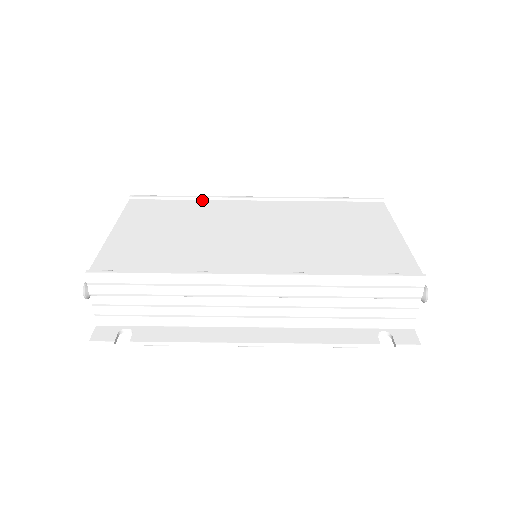
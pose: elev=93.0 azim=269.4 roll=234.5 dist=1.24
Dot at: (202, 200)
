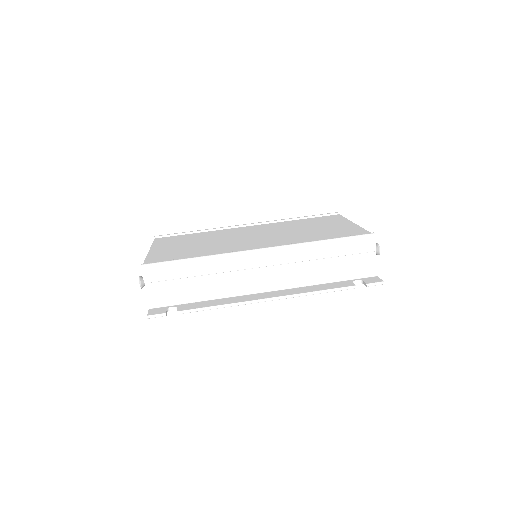
Dot at: (209, 231)
